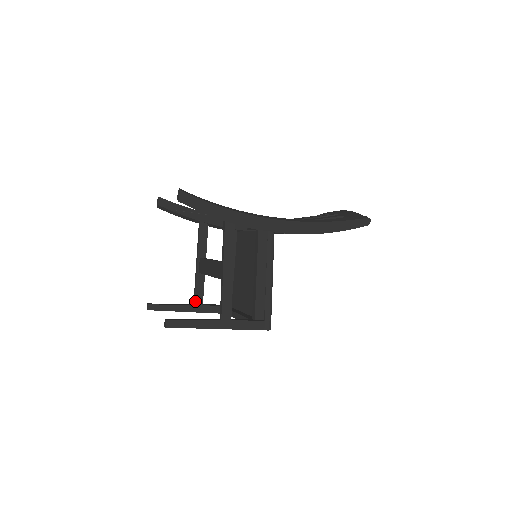
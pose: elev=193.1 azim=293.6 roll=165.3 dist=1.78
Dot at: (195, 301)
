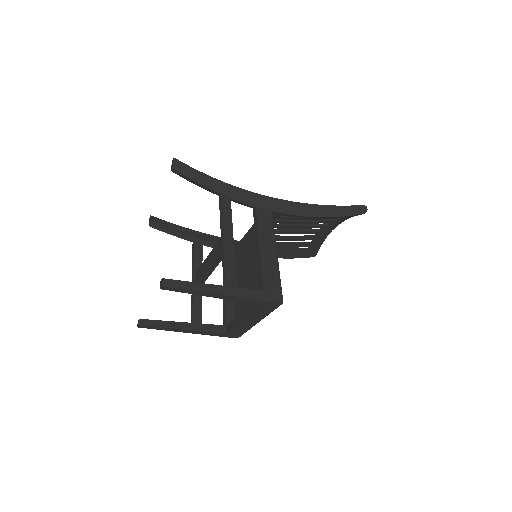
Dot at: (193, 319)
